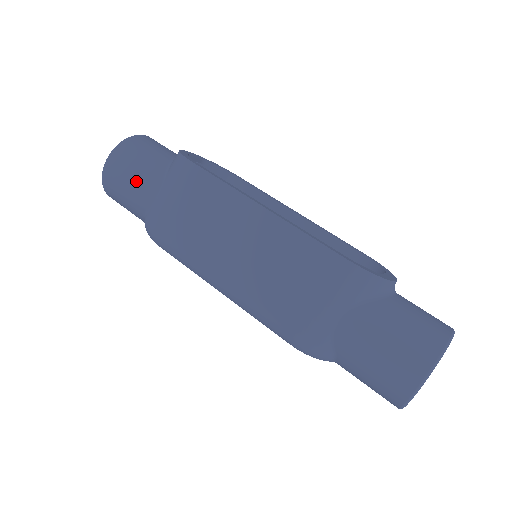
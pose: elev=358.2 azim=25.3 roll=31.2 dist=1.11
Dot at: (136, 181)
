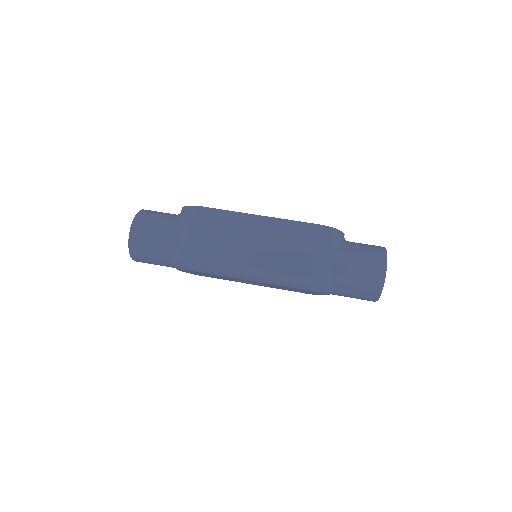
Dot at: (161, 233)
